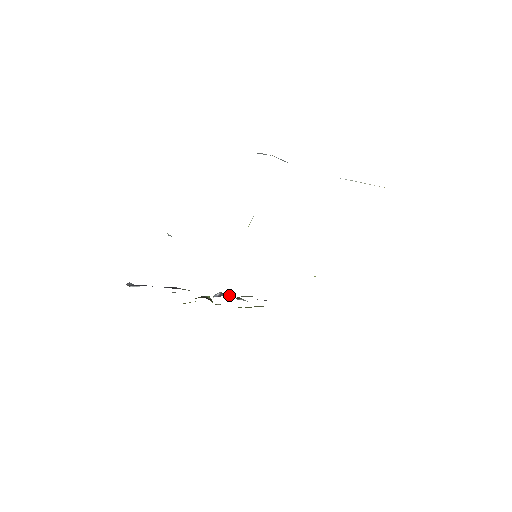
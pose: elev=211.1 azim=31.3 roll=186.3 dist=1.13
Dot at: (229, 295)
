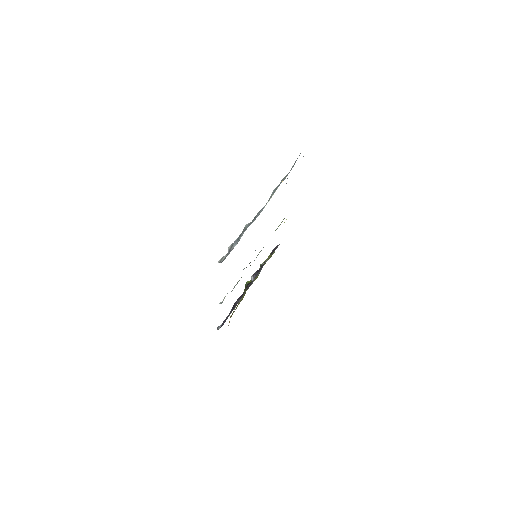
Dot at: (258, 273)
